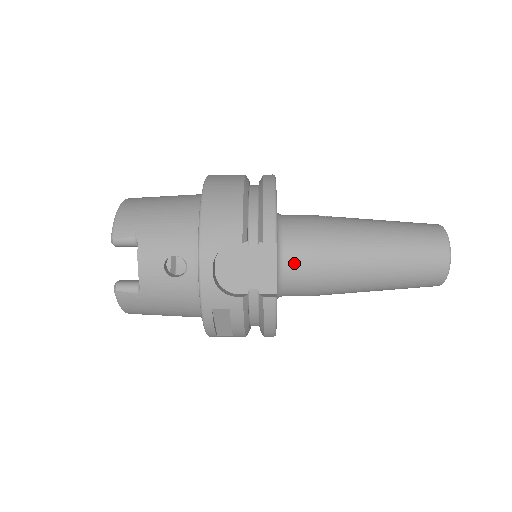
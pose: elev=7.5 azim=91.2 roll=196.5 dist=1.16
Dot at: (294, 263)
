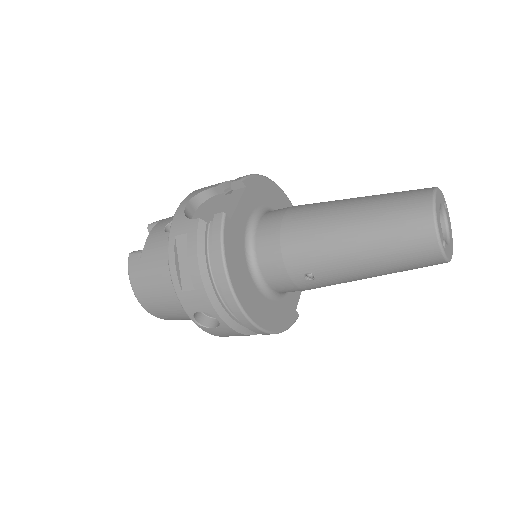
Dot at: (267, 221)
